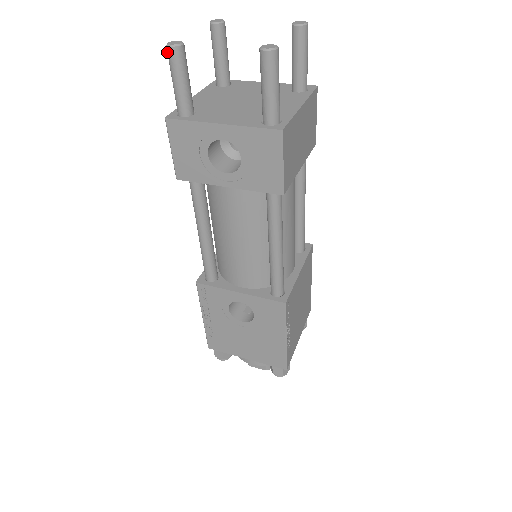
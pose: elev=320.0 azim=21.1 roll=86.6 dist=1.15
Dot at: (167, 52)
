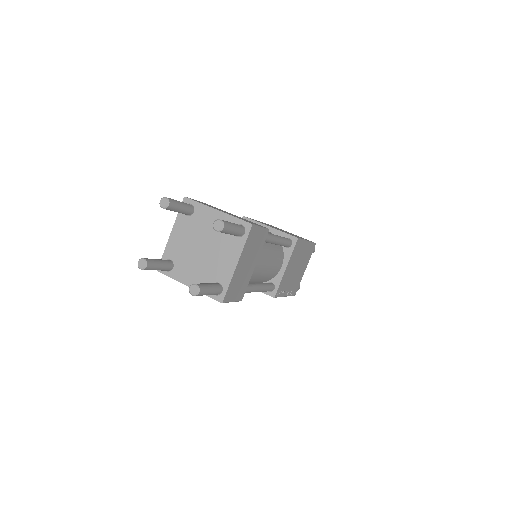
Dot at: (140, 266)
